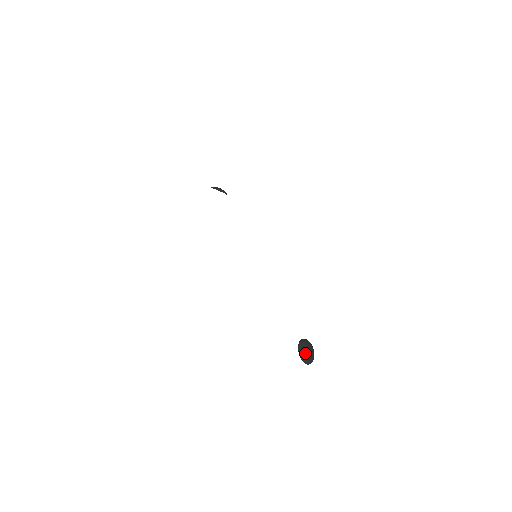
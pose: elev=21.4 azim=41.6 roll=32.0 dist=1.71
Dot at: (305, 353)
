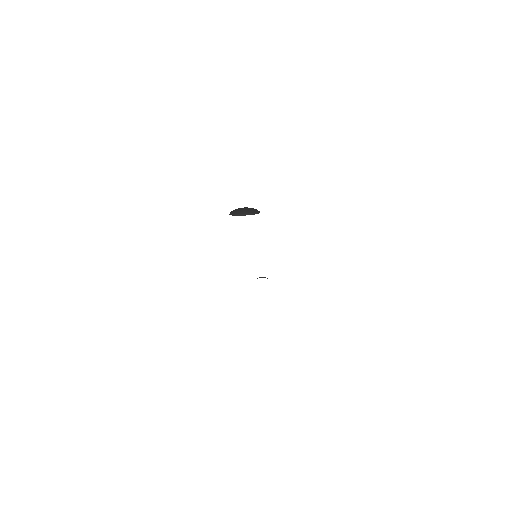
Dot at: (236, 210)
